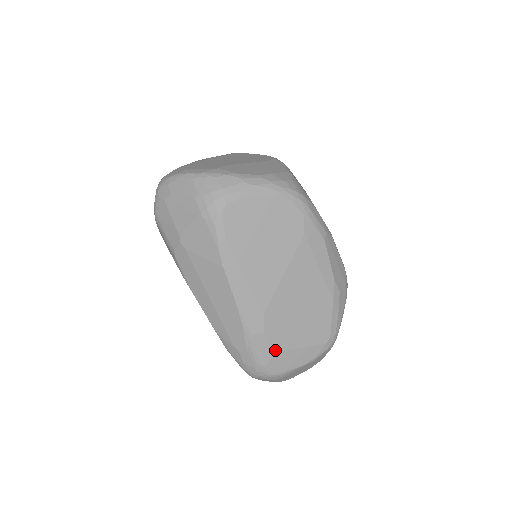
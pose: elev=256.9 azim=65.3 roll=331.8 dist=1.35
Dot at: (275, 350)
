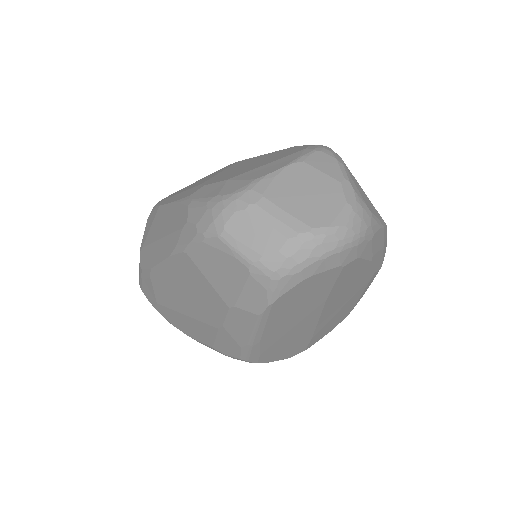
Dot at: (224, 181)
